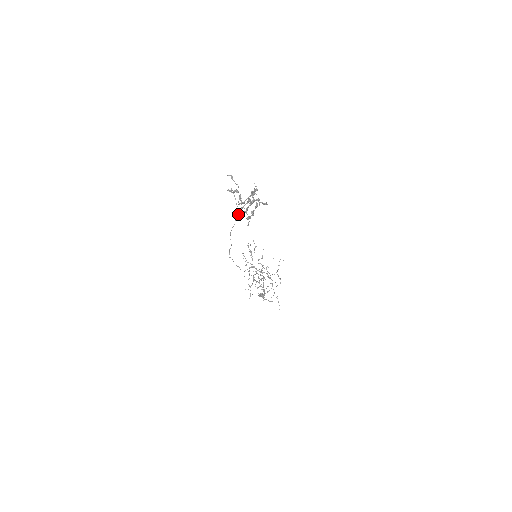
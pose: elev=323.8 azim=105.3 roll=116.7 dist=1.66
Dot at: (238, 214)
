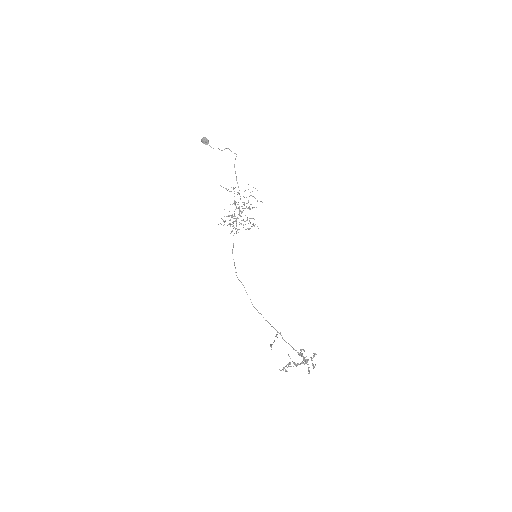
Dot at: occluded
